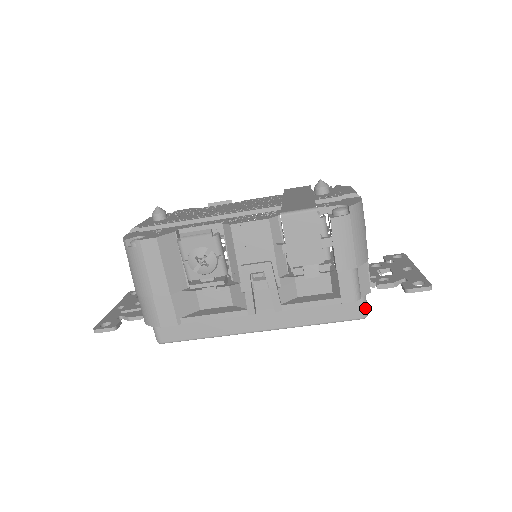
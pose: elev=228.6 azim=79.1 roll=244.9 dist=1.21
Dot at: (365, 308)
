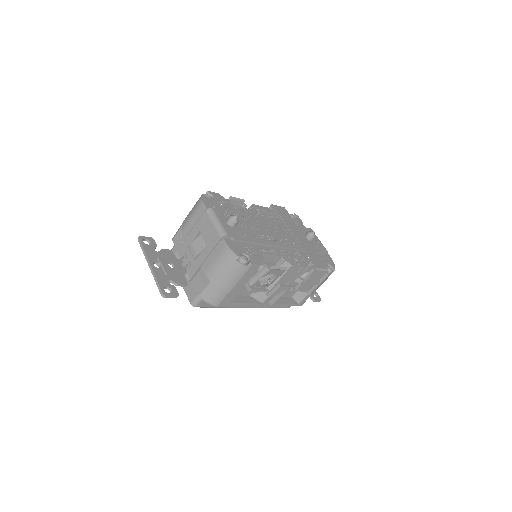
Dot at: occluded
